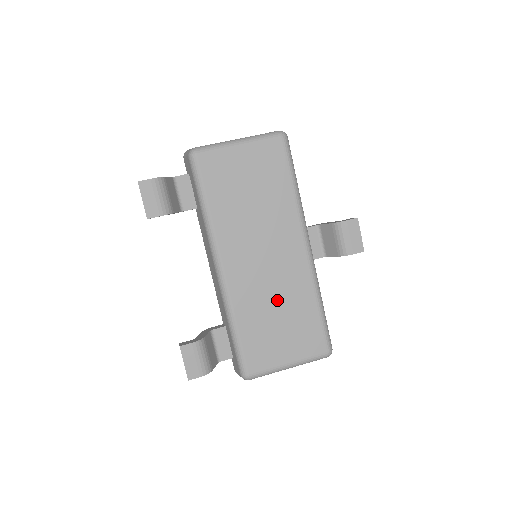
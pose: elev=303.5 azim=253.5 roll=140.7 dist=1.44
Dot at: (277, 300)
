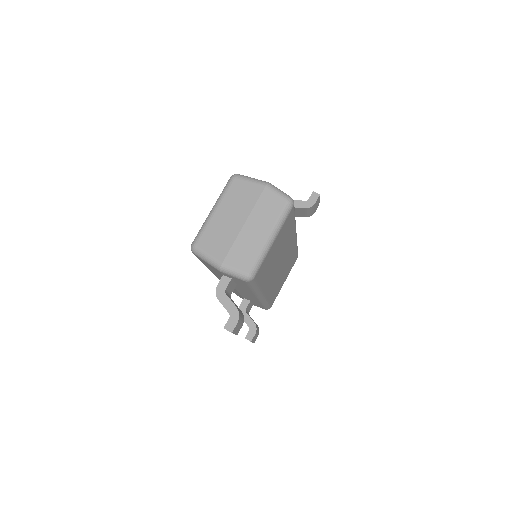
Dot at: (283, 271)
